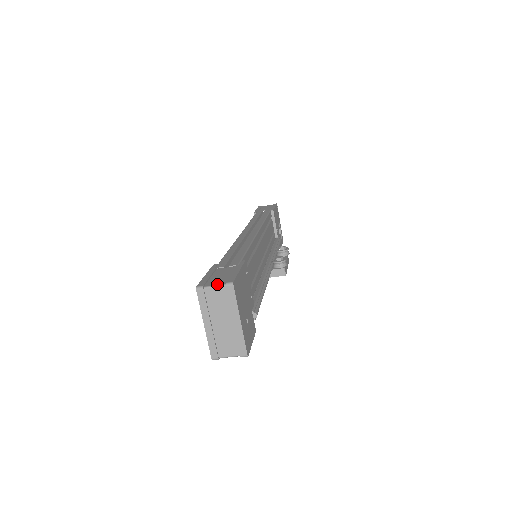
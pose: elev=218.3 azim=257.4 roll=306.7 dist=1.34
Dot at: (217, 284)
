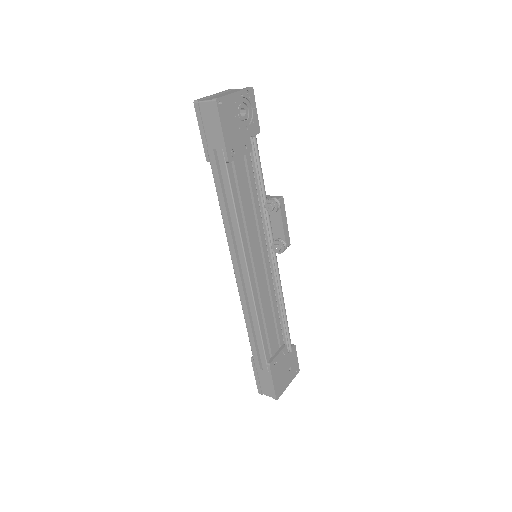
Dot at: occluded
